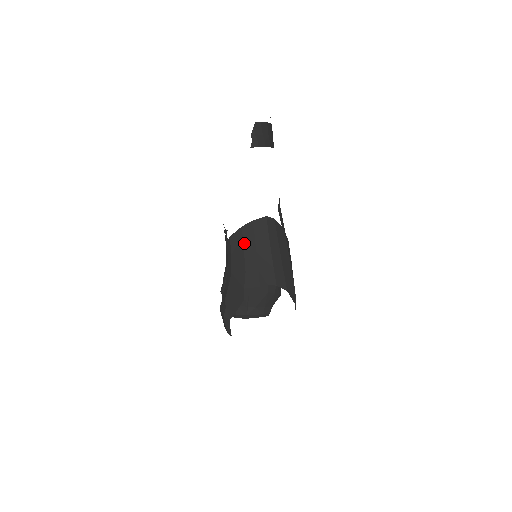
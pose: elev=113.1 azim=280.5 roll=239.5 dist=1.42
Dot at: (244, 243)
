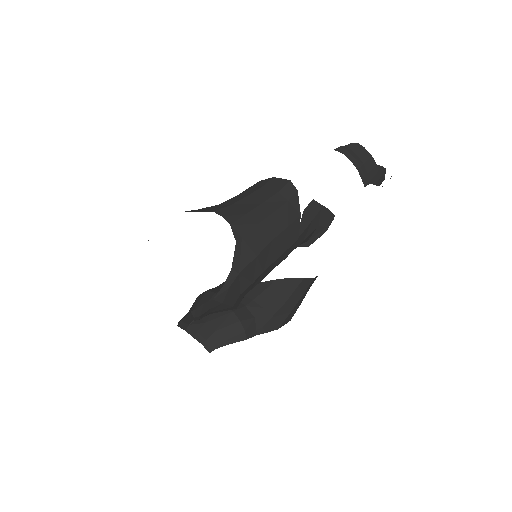
Dot at: (246, 190)
